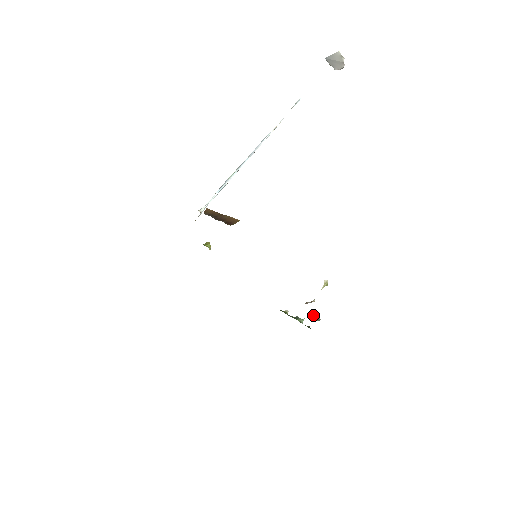
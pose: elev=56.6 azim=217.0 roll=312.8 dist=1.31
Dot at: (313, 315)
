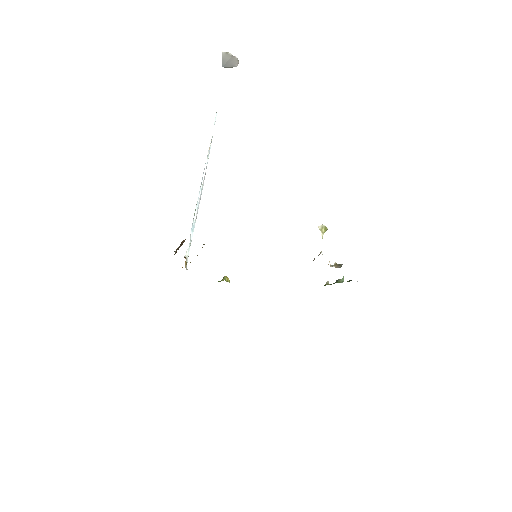
Dot at: (332, 266)
